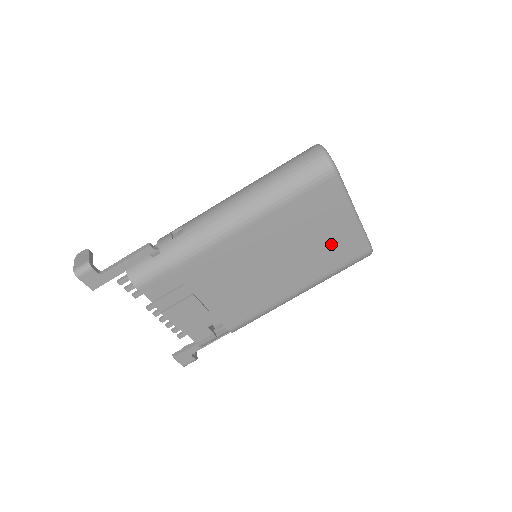
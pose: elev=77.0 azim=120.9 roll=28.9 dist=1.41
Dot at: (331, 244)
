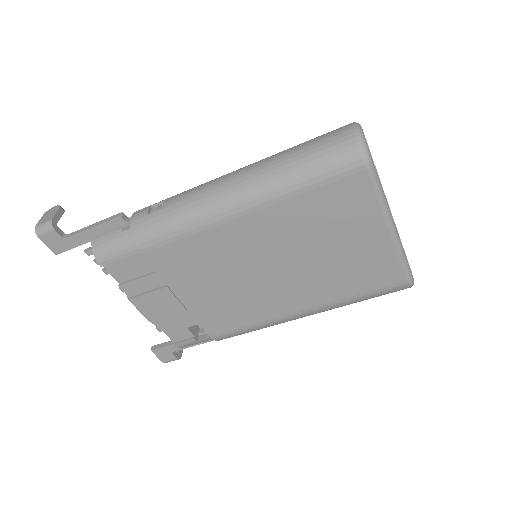
Dot at: (353, 262)
